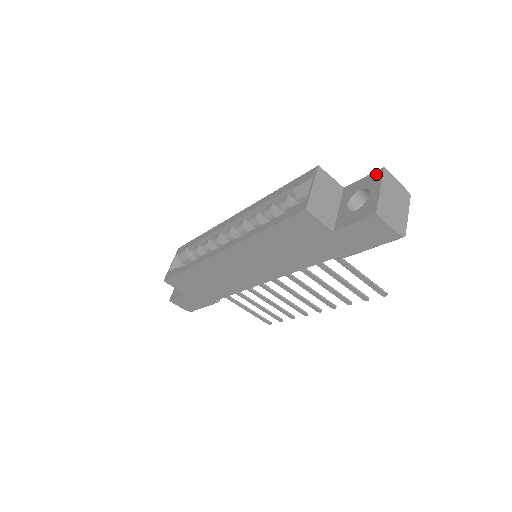
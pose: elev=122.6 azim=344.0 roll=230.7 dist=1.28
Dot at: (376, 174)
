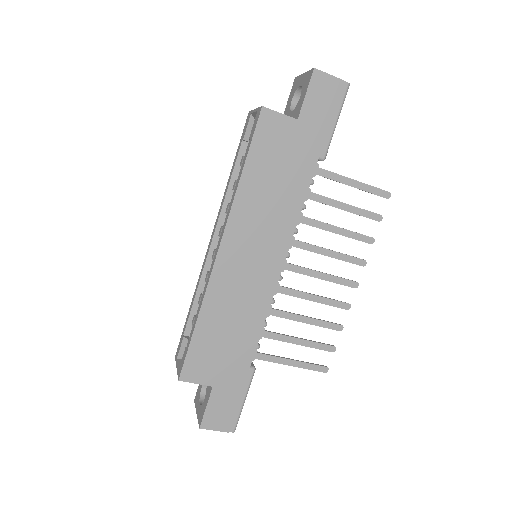
Dot at: (294, 84)
